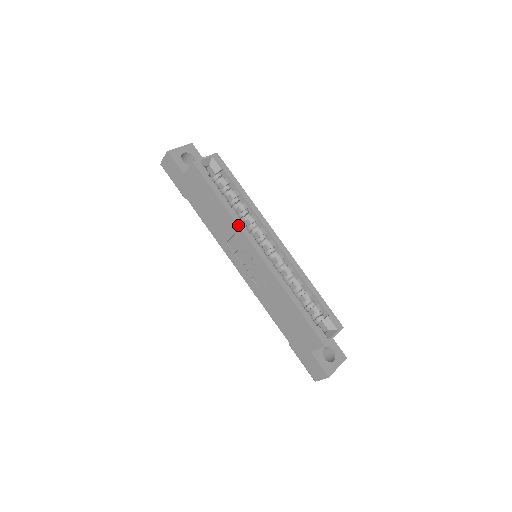
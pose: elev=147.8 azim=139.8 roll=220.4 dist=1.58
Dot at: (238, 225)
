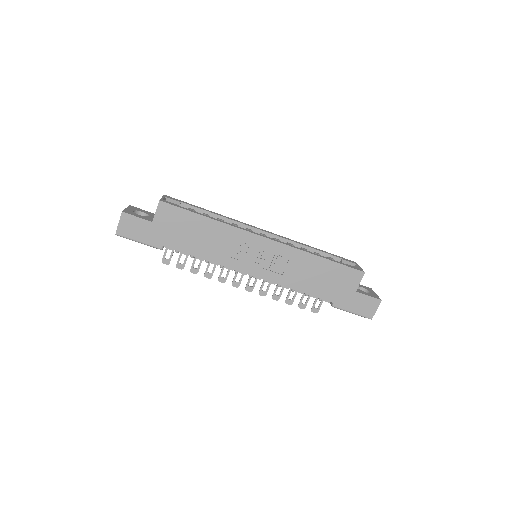
Dot at: (235, 227)
